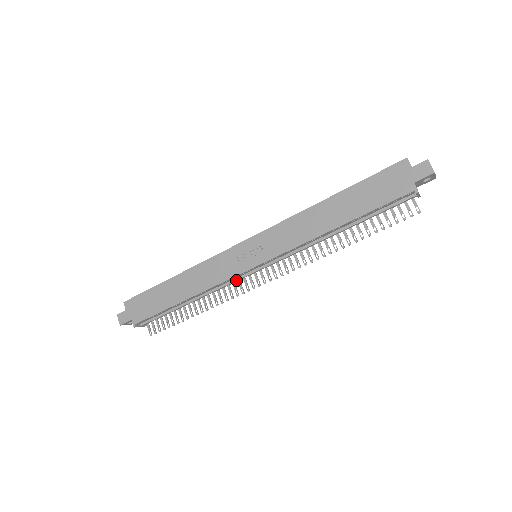
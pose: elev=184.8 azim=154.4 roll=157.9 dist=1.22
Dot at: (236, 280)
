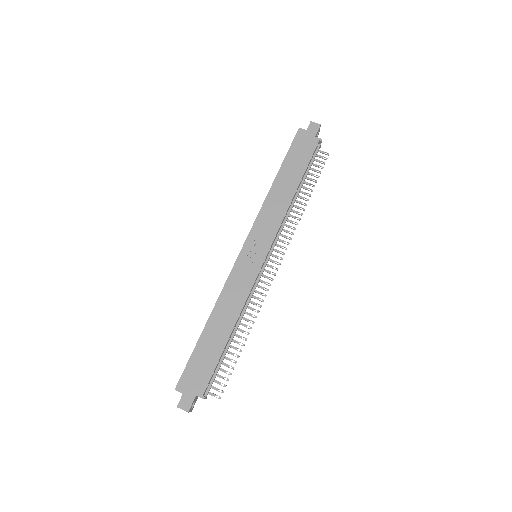
Dot at: (257, 283)
